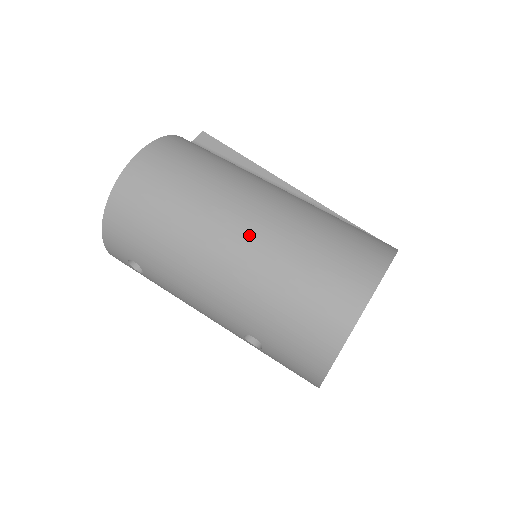
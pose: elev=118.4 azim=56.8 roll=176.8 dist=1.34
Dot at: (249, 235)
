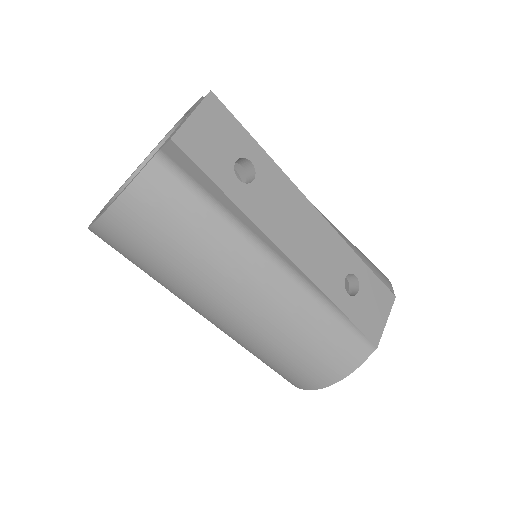
Dot at: occluded
